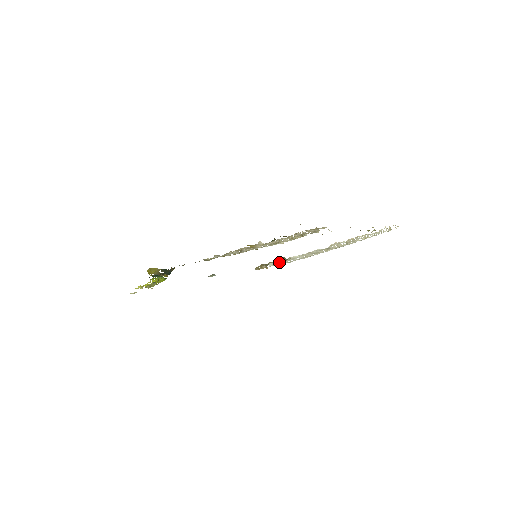
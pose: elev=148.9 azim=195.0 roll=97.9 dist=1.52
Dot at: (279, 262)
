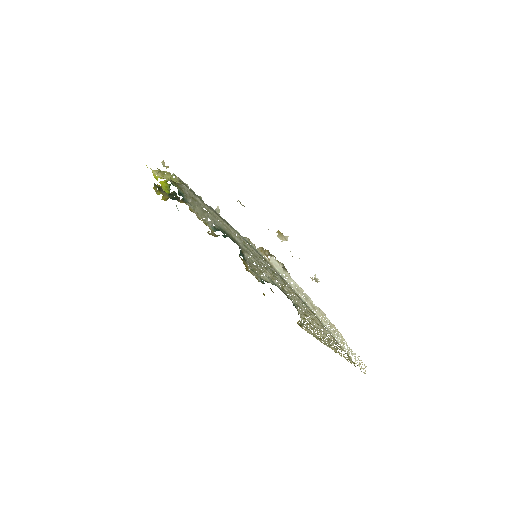
Dot at: (278, 266)
